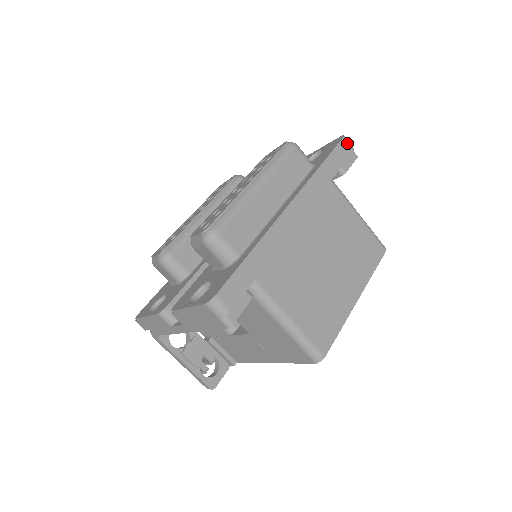
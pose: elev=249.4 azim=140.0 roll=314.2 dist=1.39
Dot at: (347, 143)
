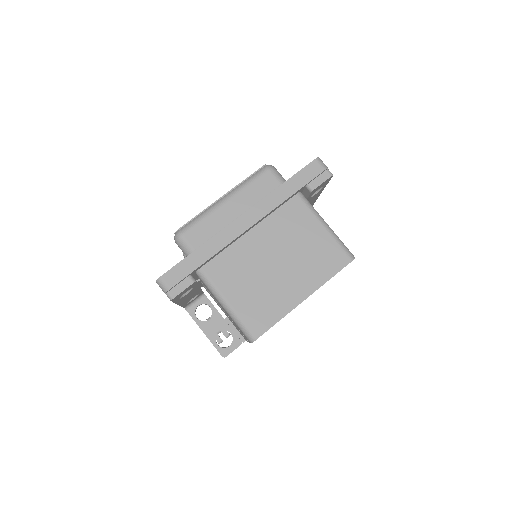
Dot at: (318, 164)
